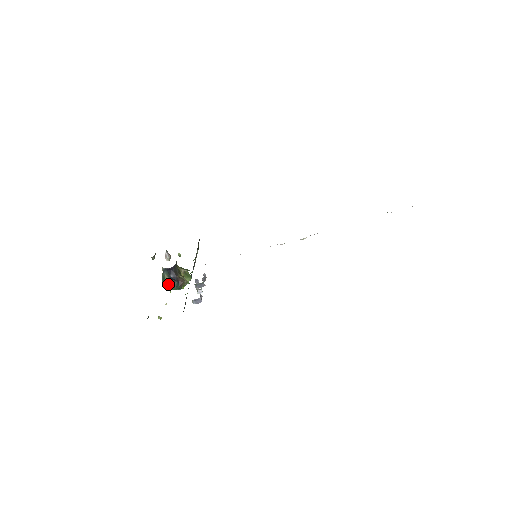
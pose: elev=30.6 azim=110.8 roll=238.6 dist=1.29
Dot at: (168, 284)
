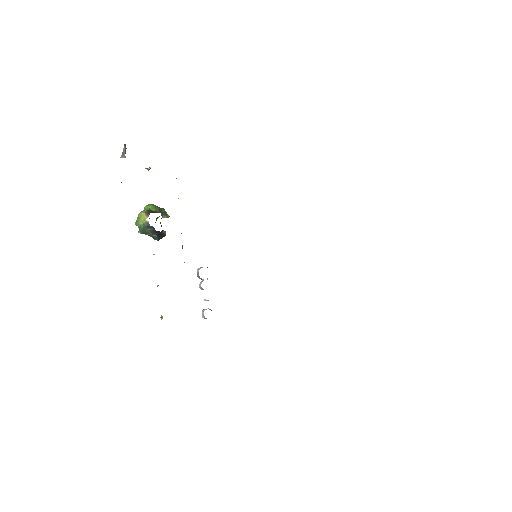
Dot at: (145, 234)
